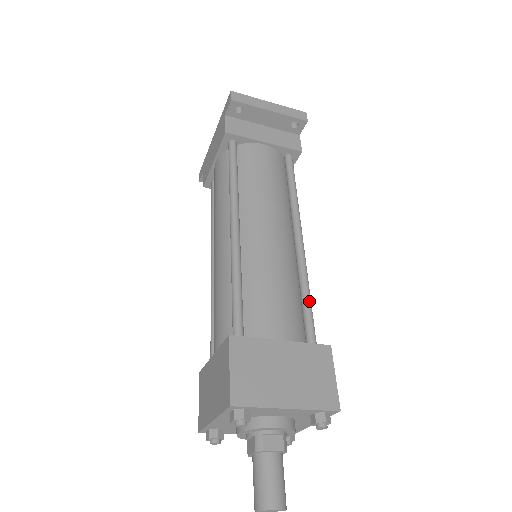
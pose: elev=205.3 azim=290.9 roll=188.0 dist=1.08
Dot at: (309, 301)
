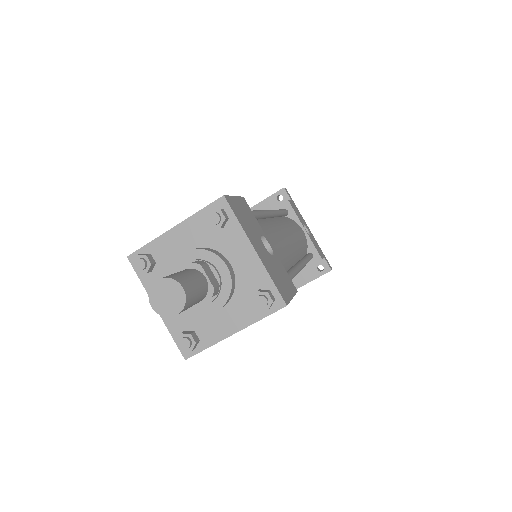
Dot at: occluded
